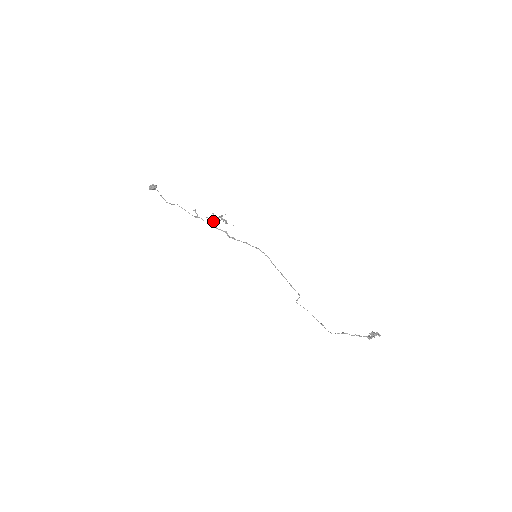
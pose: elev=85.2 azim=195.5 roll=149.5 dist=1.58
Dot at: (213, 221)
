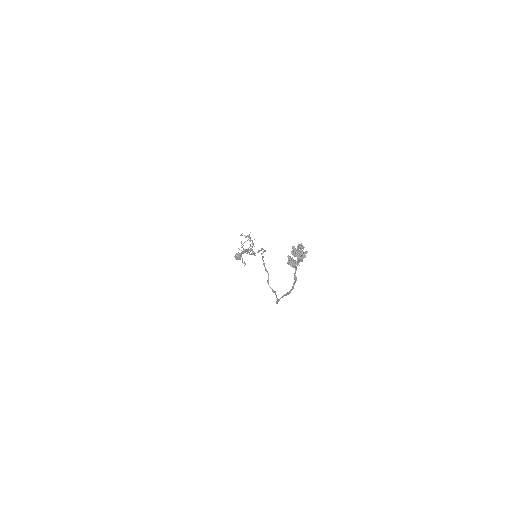
Dot at: occluded
